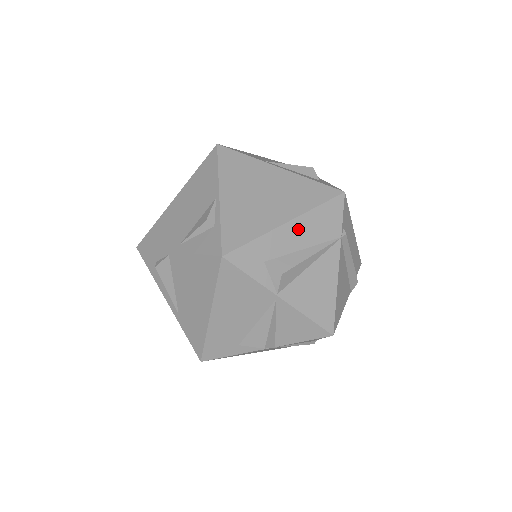
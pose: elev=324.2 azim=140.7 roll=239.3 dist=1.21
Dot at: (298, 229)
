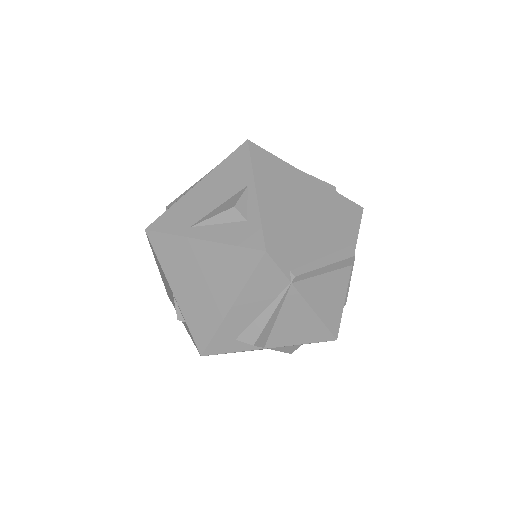
Dot at: (245, 305)
